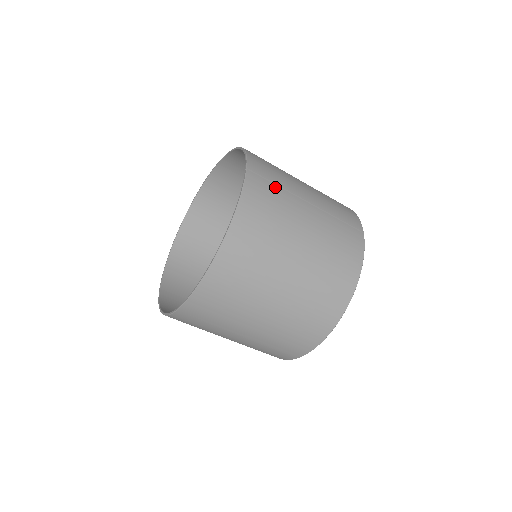
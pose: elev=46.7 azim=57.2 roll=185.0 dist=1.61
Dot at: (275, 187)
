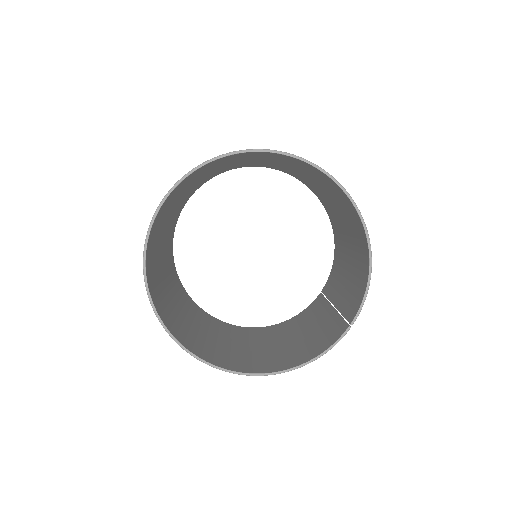
Dot at: occluded
